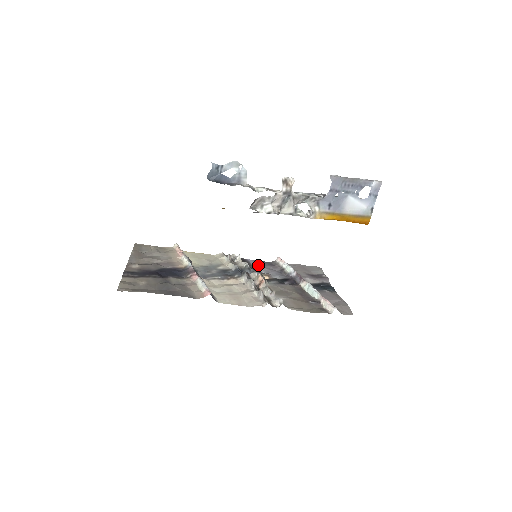
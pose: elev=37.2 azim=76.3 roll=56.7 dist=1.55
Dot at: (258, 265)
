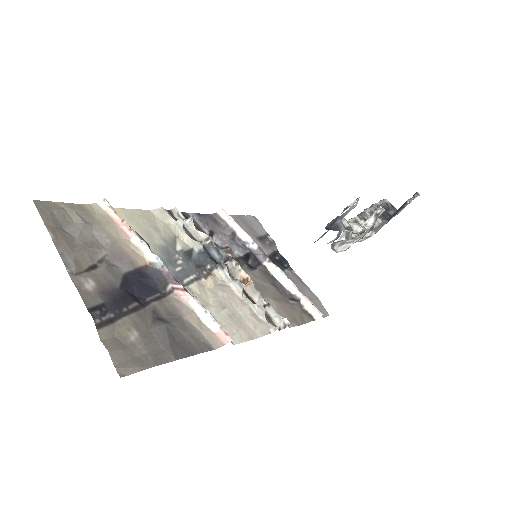
Dot at: (206, 226)
